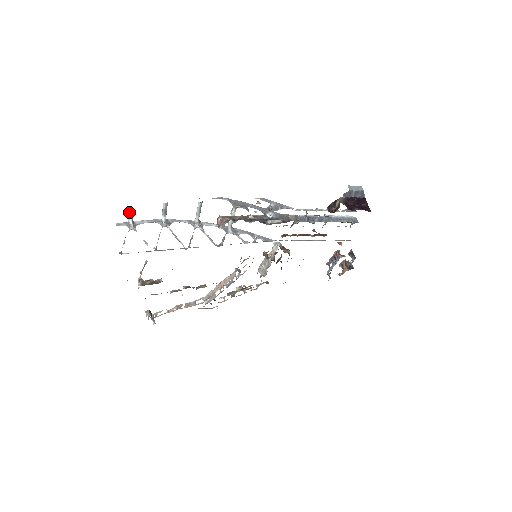
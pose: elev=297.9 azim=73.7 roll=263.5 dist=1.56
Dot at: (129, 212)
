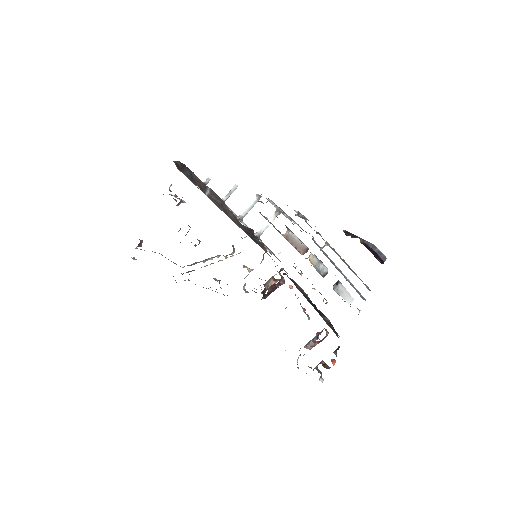
Dot at: (211, 175)
